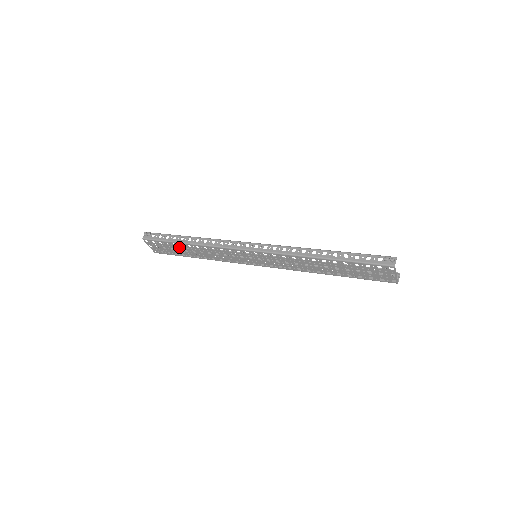
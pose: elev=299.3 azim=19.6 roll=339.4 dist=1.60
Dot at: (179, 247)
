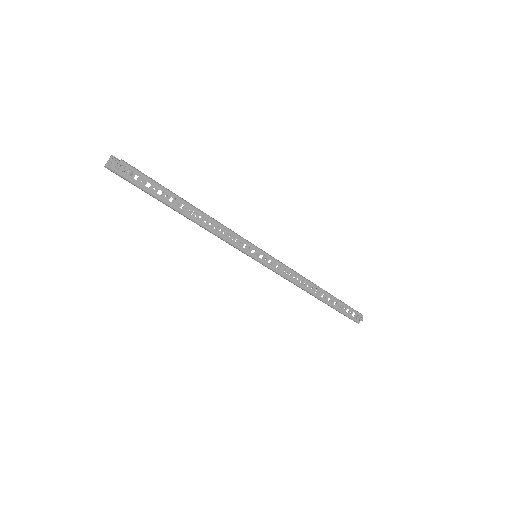
Dot at: occluded
